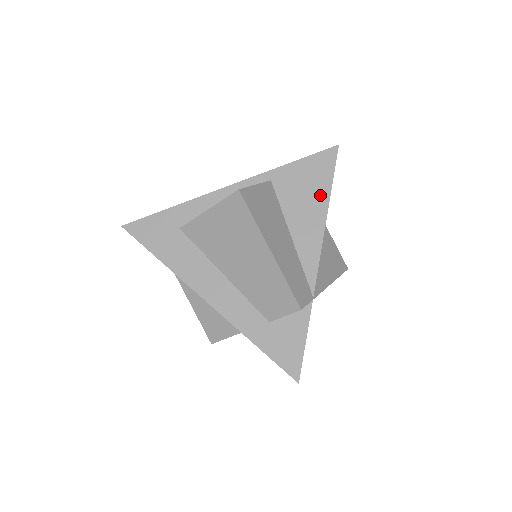
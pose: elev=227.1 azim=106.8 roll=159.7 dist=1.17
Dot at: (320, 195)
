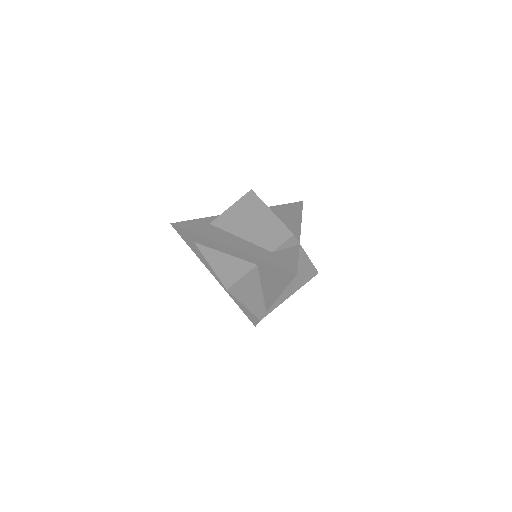
Dot at: (296, 214)
